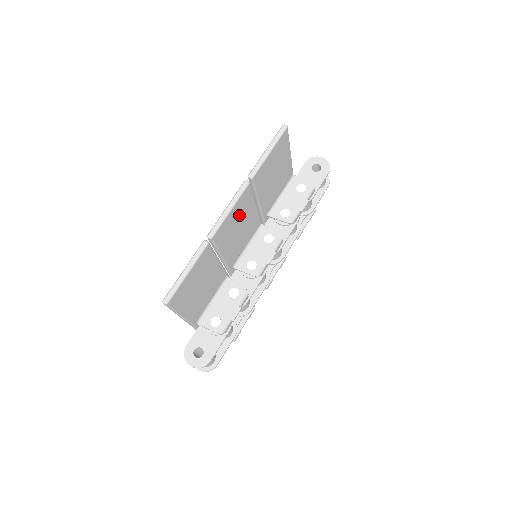
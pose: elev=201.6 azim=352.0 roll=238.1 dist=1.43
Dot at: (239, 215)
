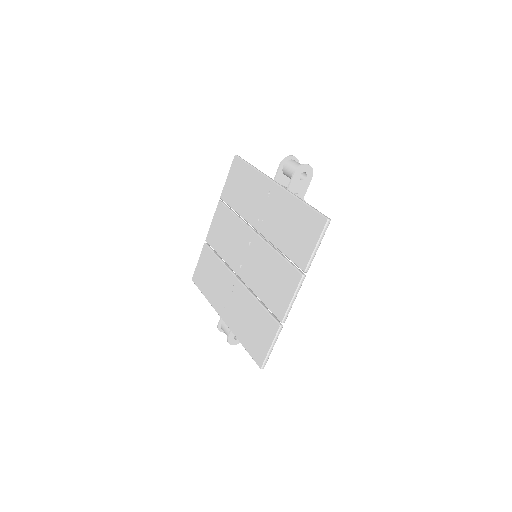
Dot at: occluded
